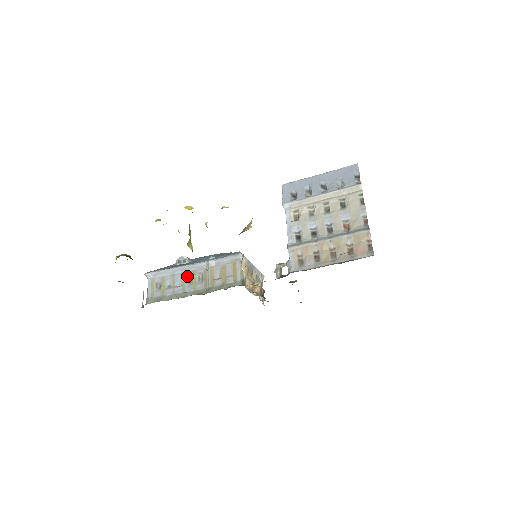
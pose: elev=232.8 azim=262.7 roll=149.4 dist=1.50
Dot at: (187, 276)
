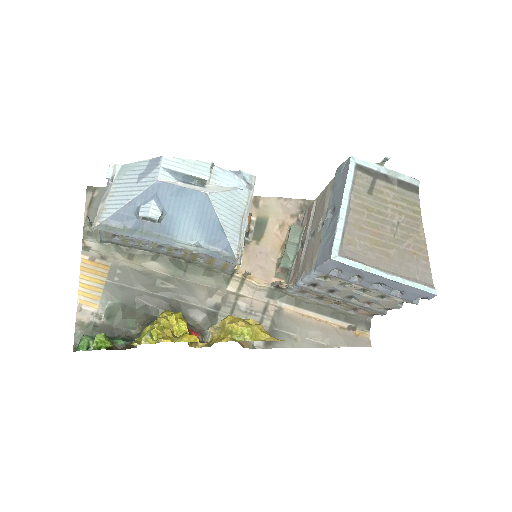
Dot at: (160, 245)
